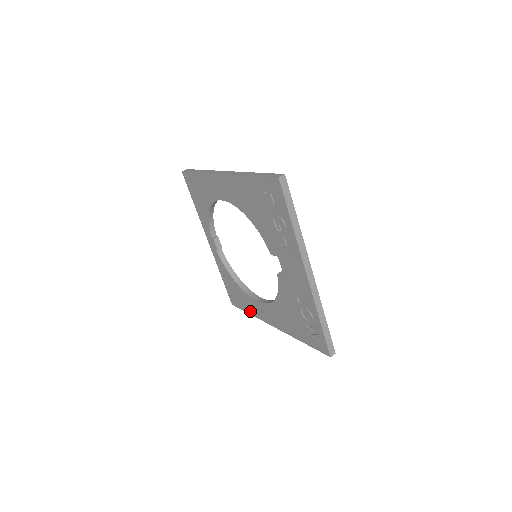
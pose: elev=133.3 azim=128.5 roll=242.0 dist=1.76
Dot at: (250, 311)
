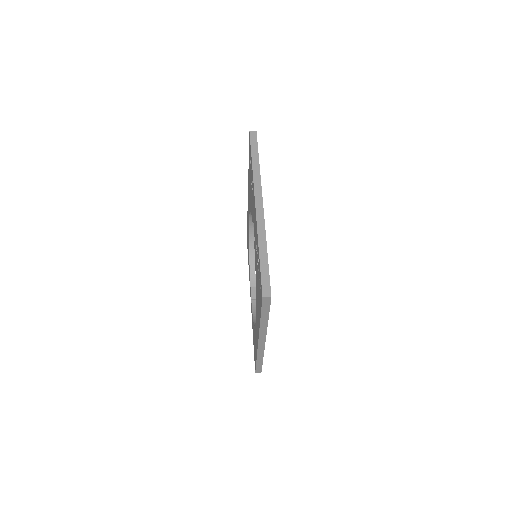
Dot at: (256, 353)
